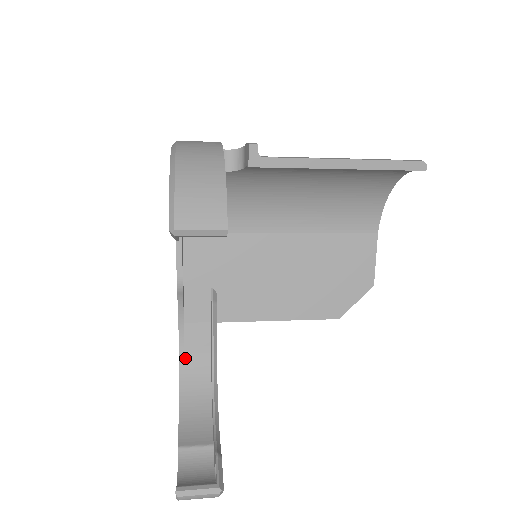
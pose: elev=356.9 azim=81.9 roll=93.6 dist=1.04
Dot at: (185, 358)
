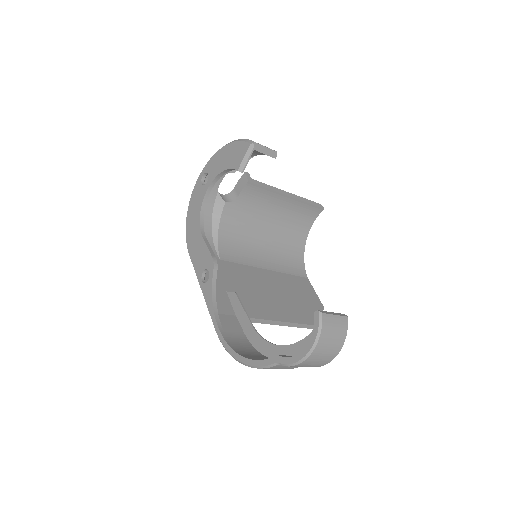
Dot at: (228, 339)
